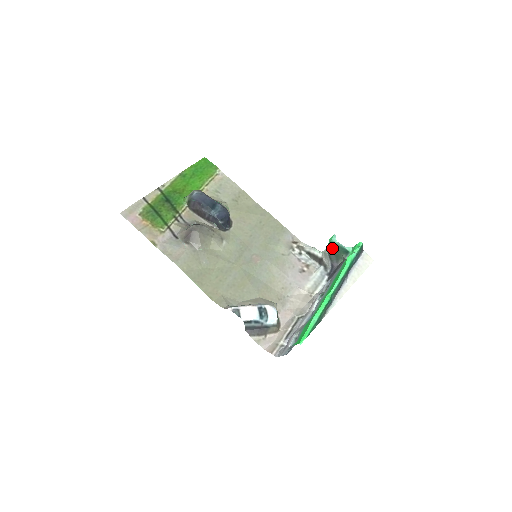
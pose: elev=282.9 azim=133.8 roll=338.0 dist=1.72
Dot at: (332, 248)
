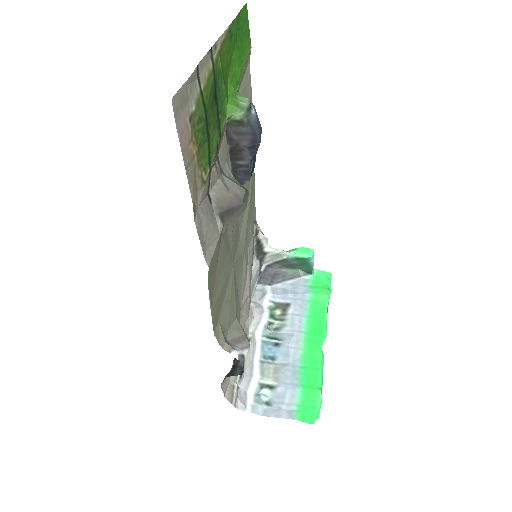
Dot at: (300, 261)
